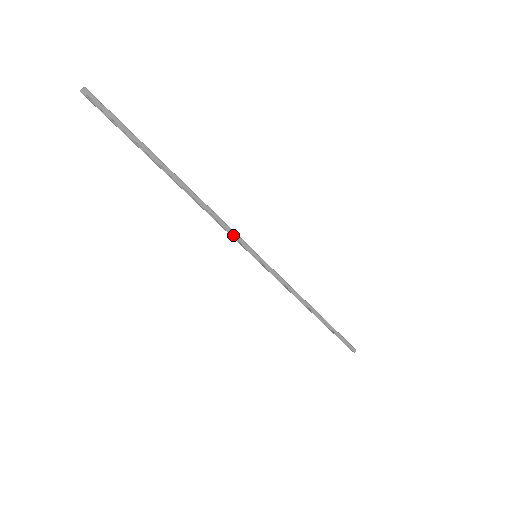
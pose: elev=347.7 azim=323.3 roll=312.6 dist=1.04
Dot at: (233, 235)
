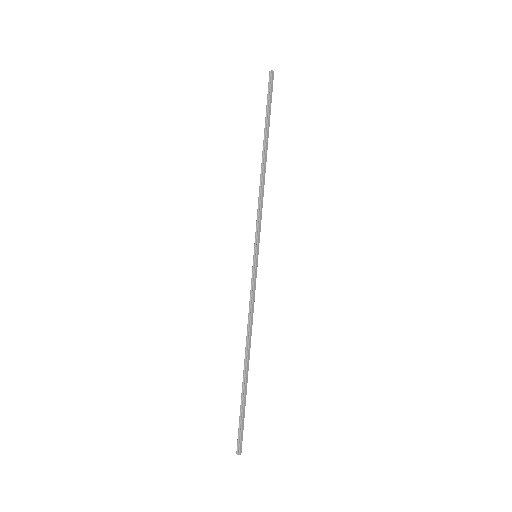
Dot at: (259, 222)
